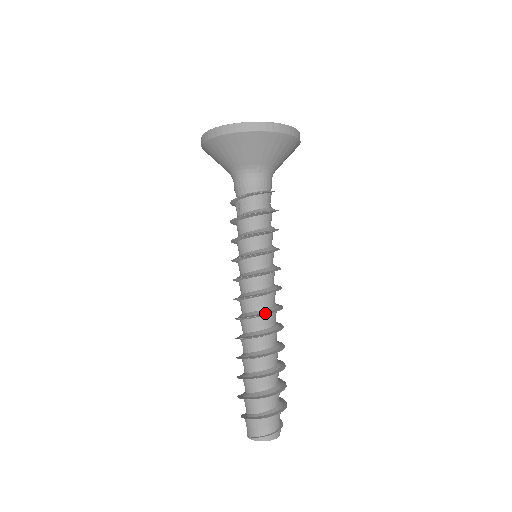
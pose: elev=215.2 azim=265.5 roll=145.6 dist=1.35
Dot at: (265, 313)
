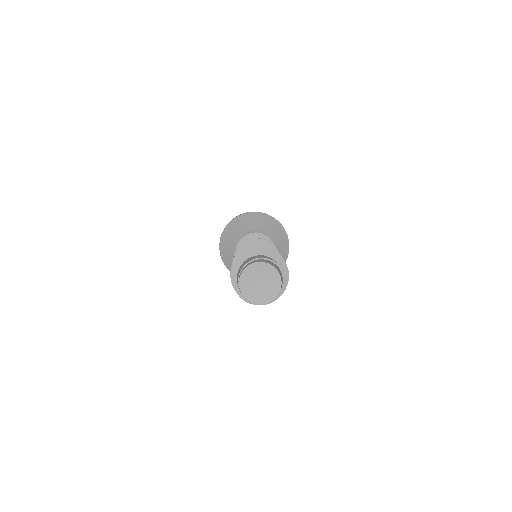
Dot at: occluded
